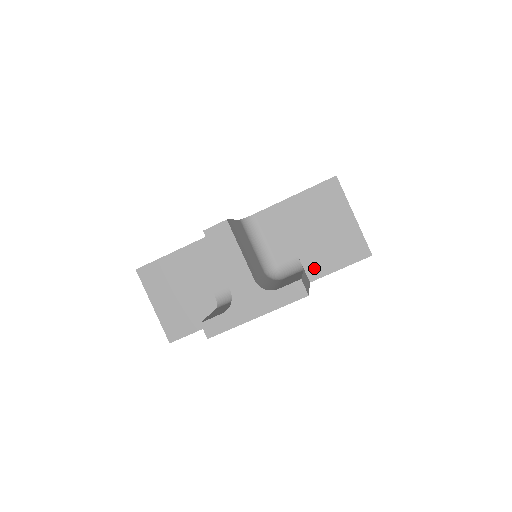
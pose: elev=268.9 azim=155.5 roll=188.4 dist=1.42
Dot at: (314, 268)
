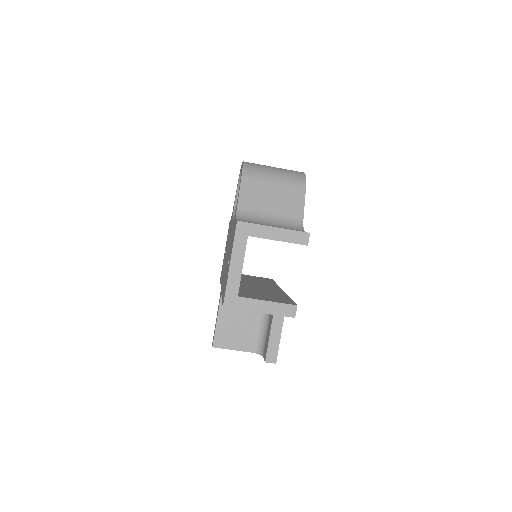
Dot at: occluded
